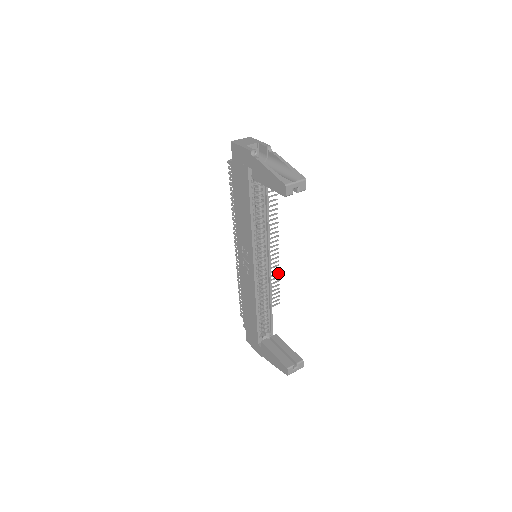
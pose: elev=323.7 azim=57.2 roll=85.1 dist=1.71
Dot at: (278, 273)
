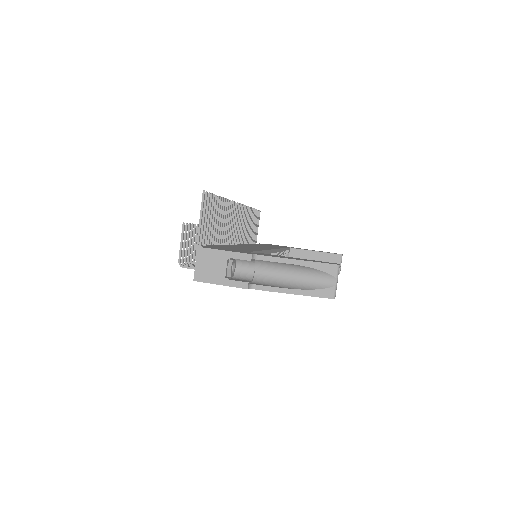
Dot at: (251, 209)
